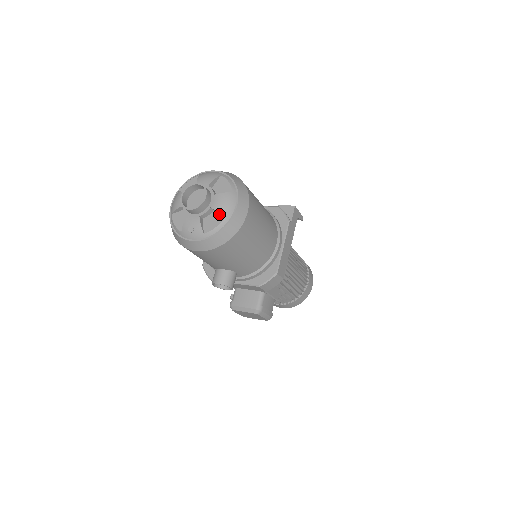
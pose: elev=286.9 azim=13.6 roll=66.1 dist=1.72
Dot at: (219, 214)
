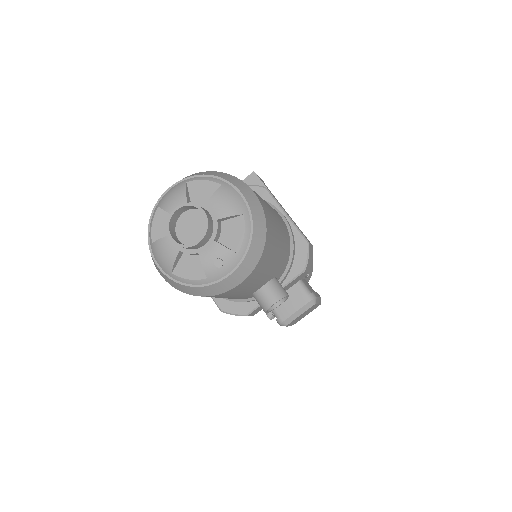
Dot at: (232, 219)
